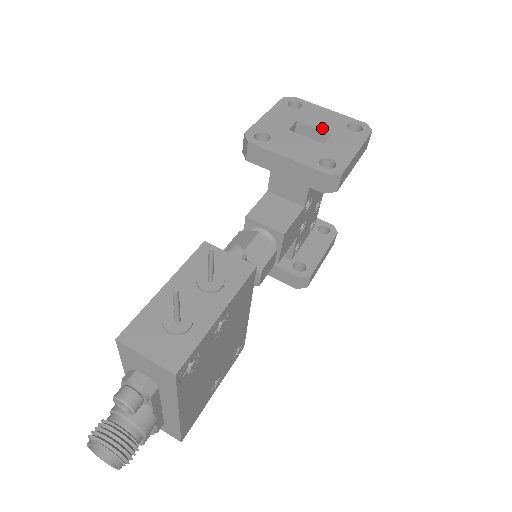
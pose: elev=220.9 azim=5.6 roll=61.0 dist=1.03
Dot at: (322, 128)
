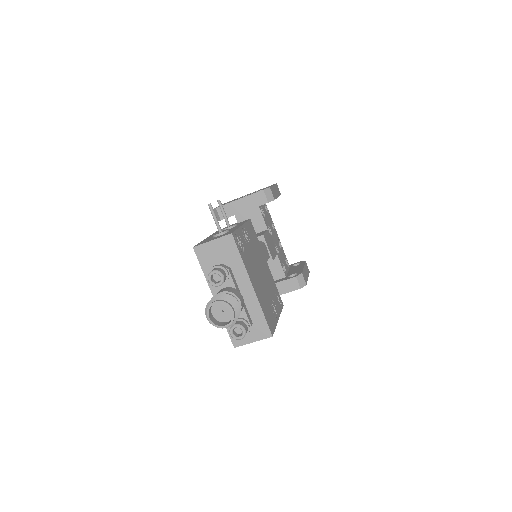
Dot at: (251, 193)
